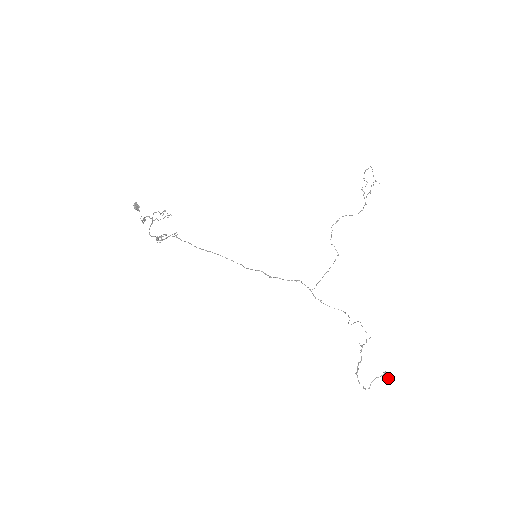
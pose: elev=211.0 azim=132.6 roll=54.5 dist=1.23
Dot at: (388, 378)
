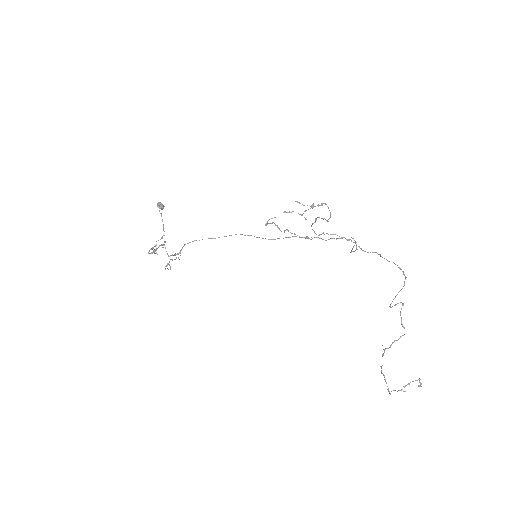
Dot at: (419, 385)
